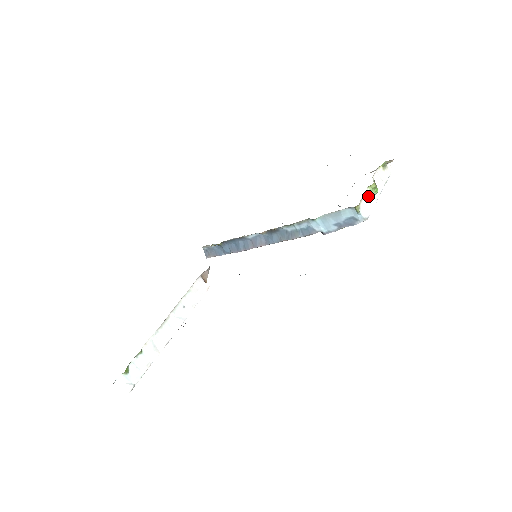
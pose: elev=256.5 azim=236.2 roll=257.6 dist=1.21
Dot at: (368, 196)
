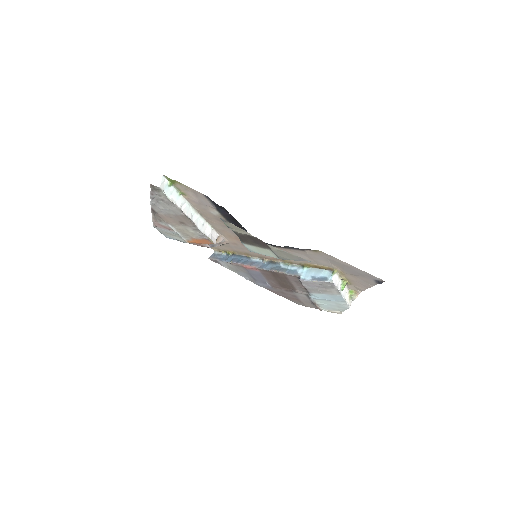
Dot at: (340, 282)
